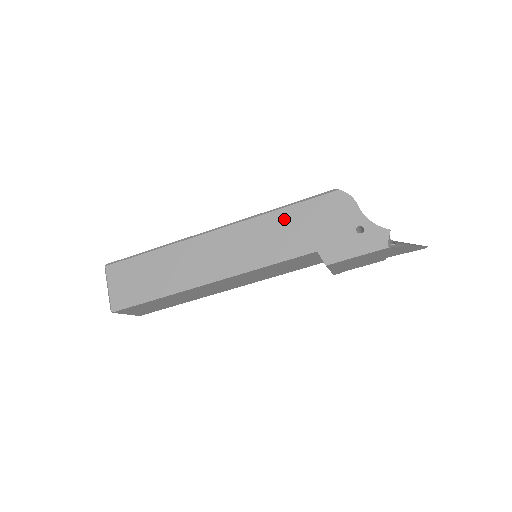
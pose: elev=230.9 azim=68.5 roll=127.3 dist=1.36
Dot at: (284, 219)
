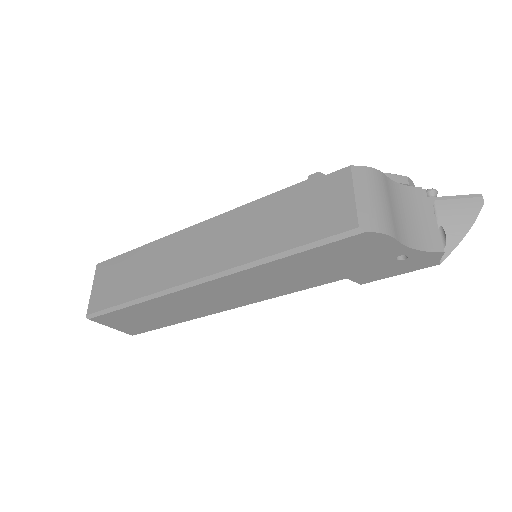
Dot at: (292, 265)
